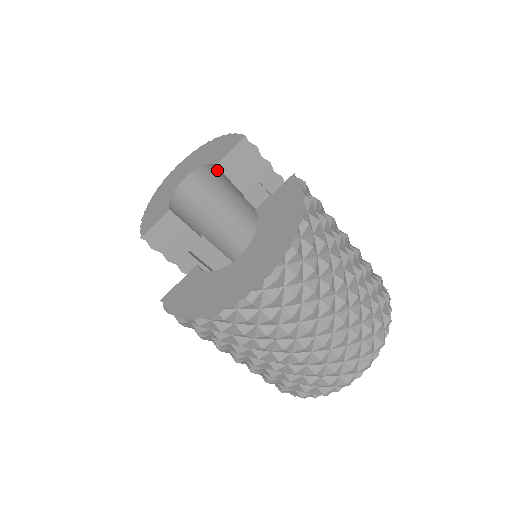
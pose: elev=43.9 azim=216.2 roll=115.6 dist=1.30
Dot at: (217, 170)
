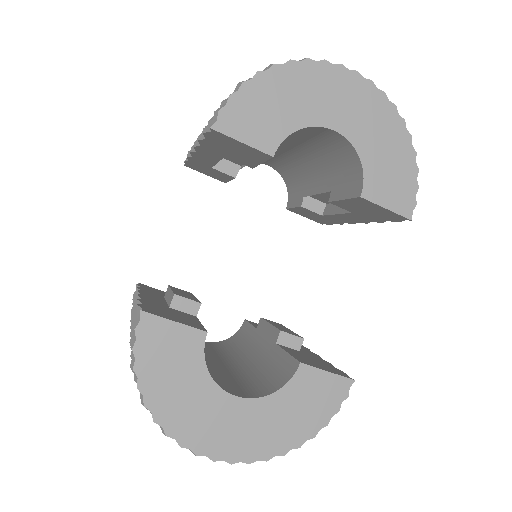
Dot at: (356, 181)
